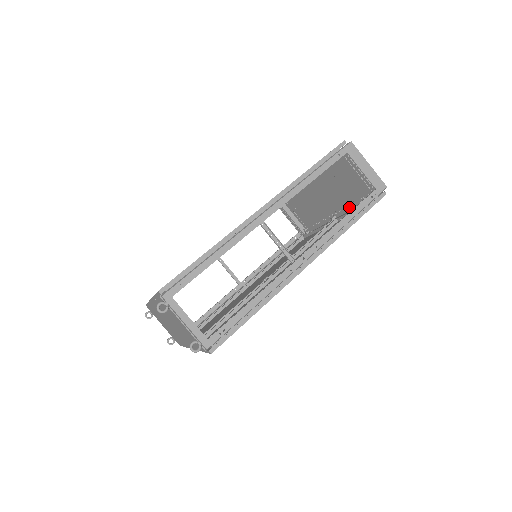
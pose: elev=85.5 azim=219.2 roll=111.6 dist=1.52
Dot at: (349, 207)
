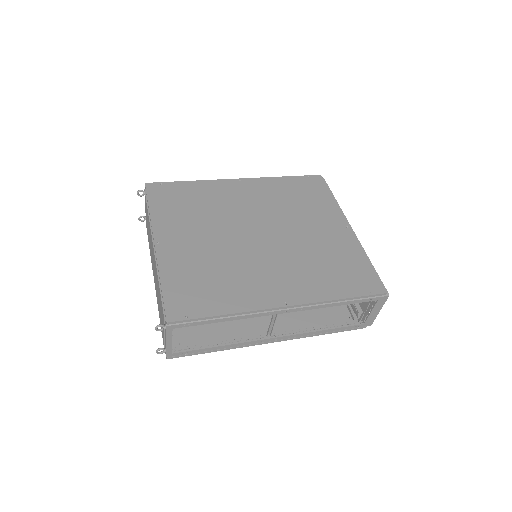
Dot at: occluded
